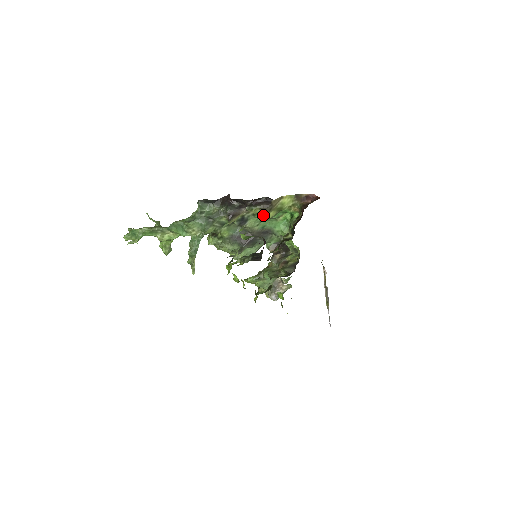
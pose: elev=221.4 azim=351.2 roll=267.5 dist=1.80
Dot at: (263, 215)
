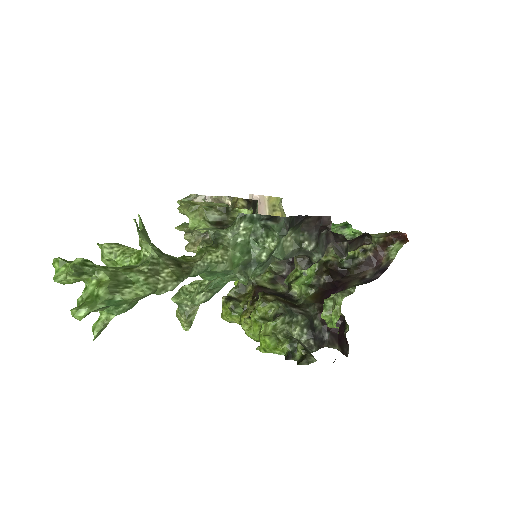
Dot at: occluded
